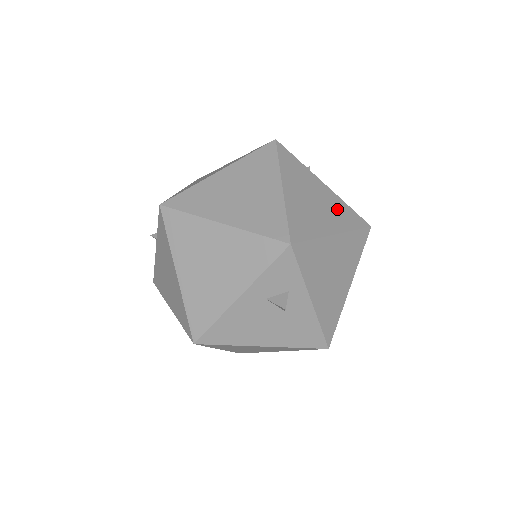
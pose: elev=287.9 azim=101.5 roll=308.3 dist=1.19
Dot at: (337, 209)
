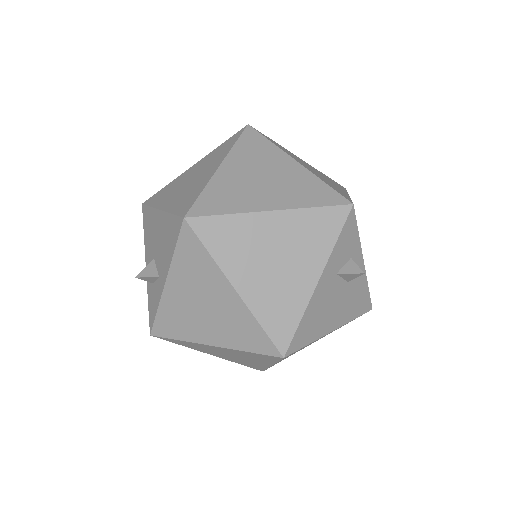
Dot at: (326, 177)
